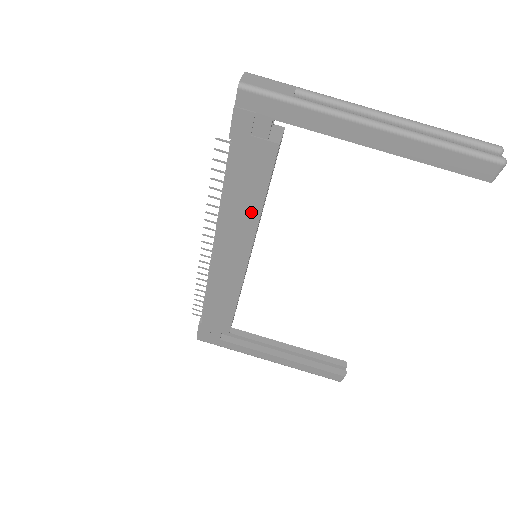
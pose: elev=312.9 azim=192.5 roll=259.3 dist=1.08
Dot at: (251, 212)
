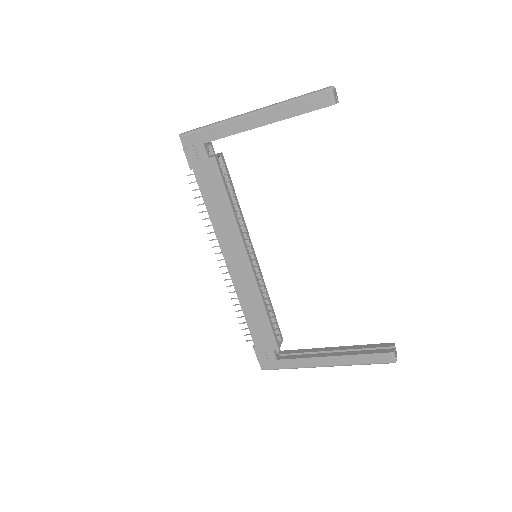
Dot at: (228, 215)
